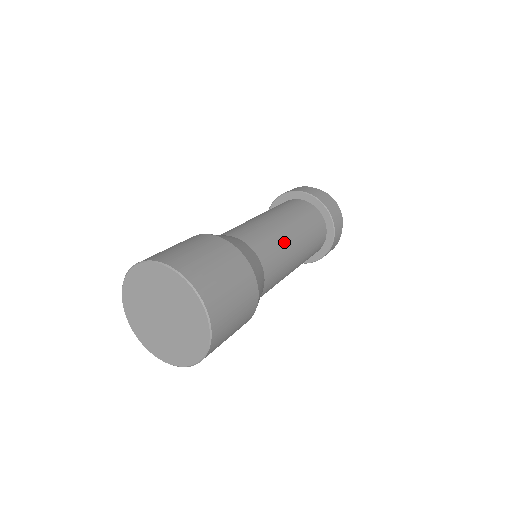
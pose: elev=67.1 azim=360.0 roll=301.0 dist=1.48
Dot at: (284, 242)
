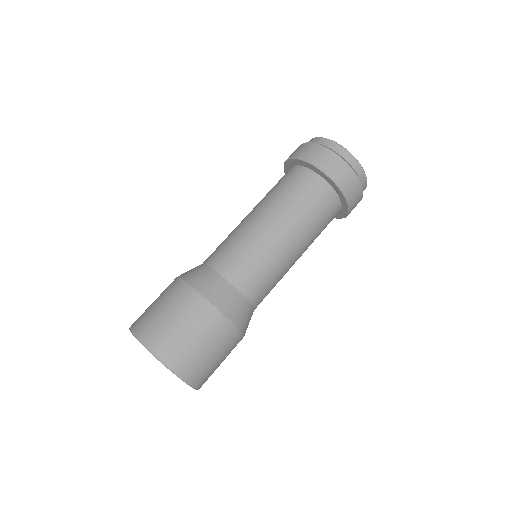
Dot at: (279, 263)
